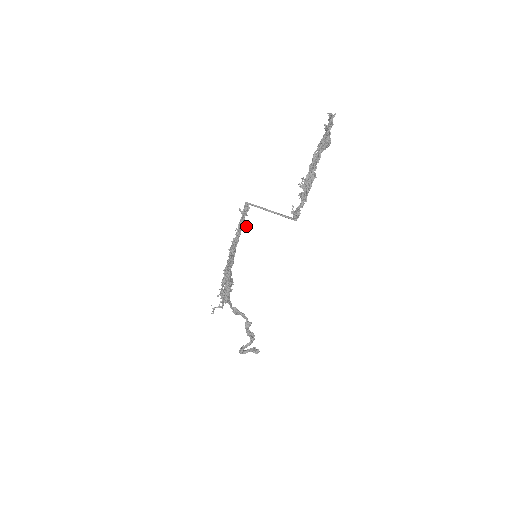
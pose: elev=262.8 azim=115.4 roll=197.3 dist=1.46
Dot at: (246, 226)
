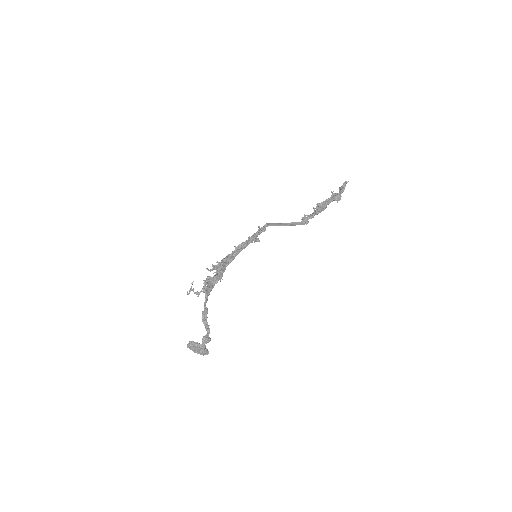
Dot at: (258, 238)
